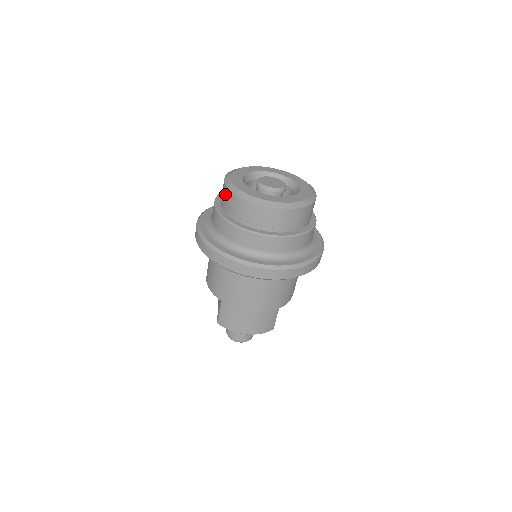
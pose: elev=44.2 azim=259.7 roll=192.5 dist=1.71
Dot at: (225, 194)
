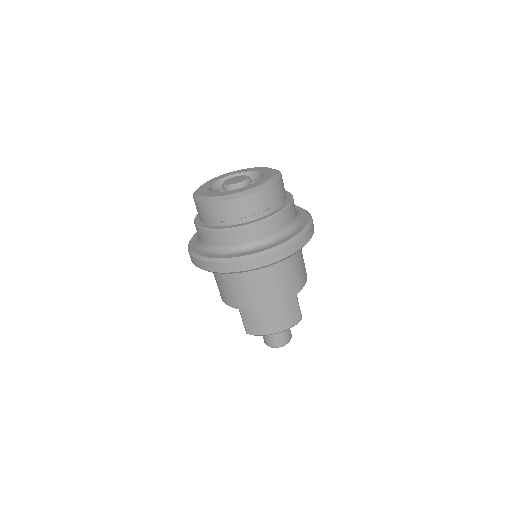
Dot at: (197, 207)
